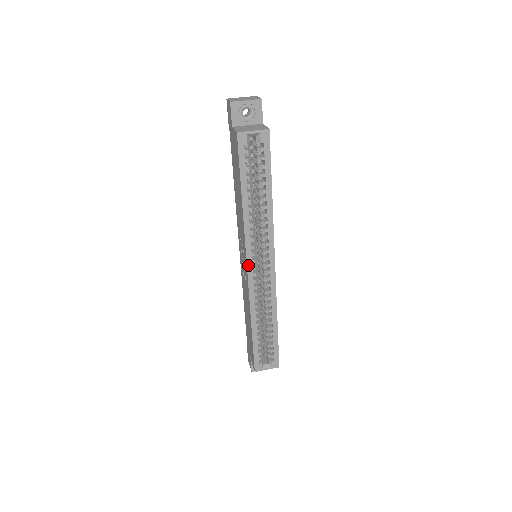
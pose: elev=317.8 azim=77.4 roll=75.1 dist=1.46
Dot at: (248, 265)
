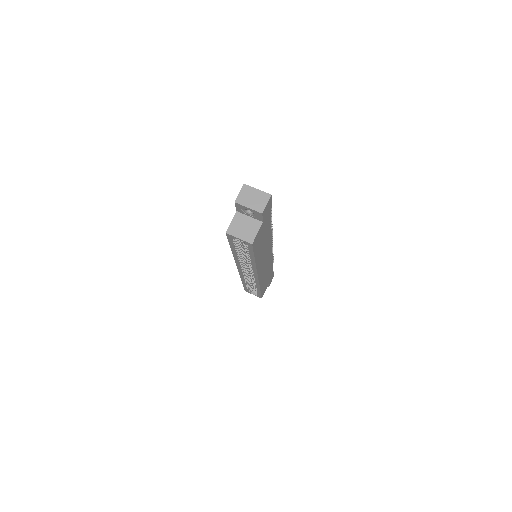
Dot at: (238, 268)
